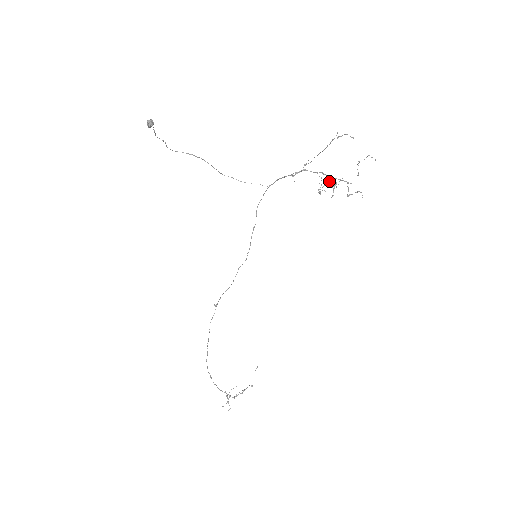
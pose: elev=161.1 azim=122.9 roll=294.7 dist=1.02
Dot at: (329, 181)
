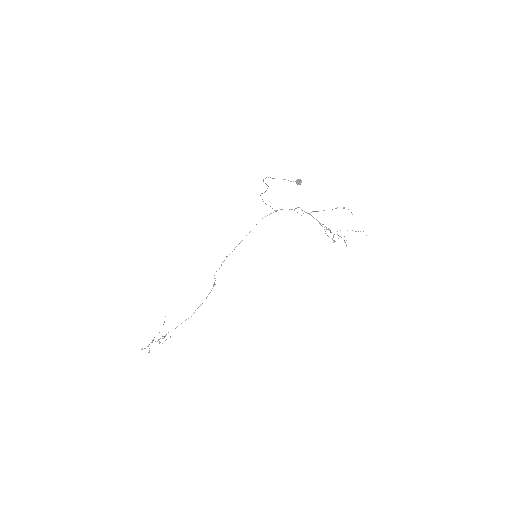
Dot at: (324, 227)
